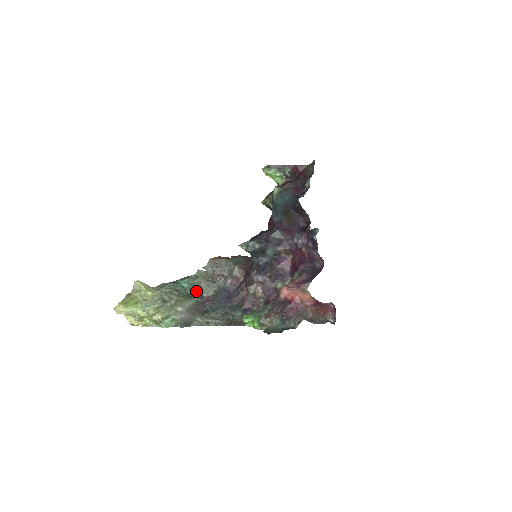
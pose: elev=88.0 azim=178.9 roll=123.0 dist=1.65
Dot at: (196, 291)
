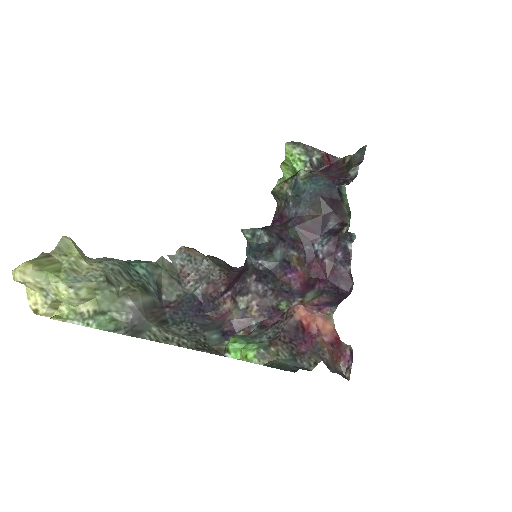
Dot at: (154, 286)
